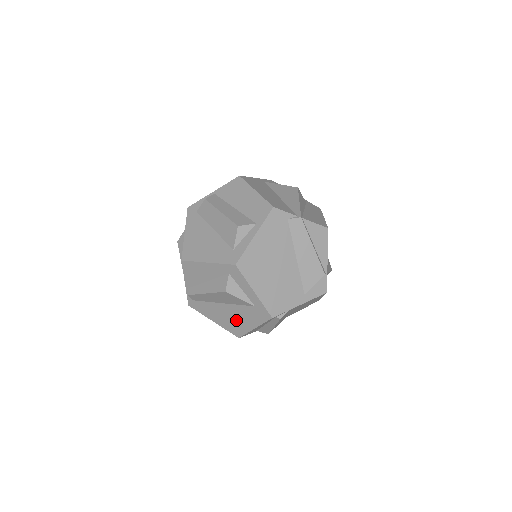
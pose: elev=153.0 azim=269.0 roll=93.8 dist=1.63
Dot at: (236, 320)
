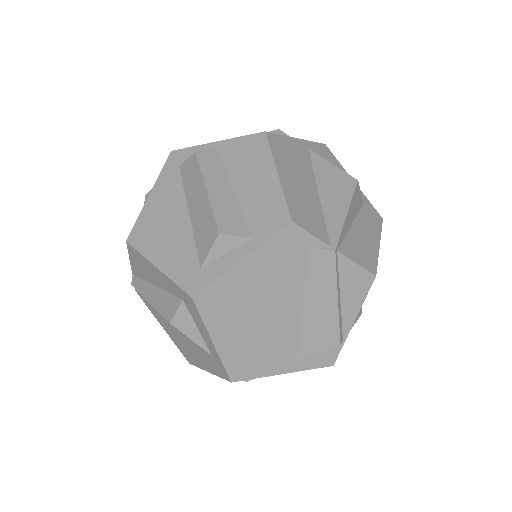
Dot at: (188, 347)
